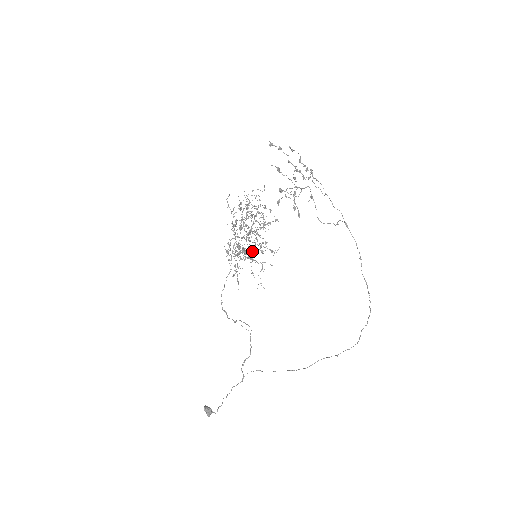
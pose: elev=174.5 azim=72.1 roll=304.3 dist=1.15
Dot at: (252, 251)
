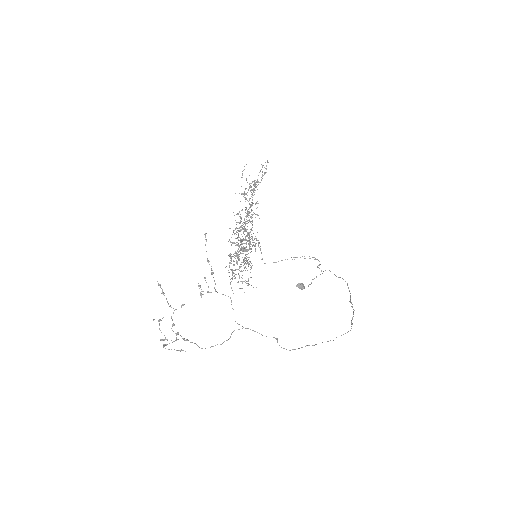
Dot at: (239, 268)
